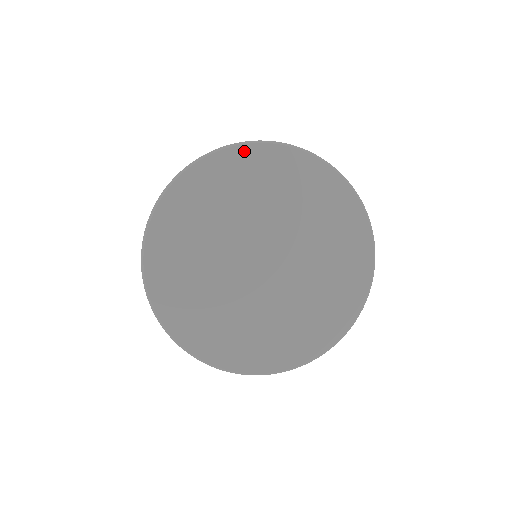
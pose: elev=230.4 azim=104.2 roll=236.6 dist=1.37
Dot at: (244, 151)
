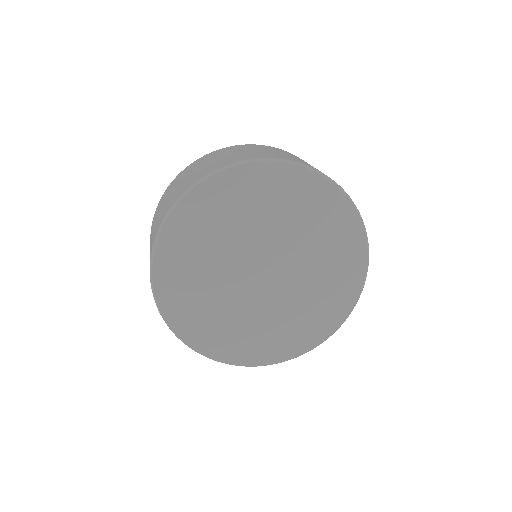
Dot at: (293, 171)
